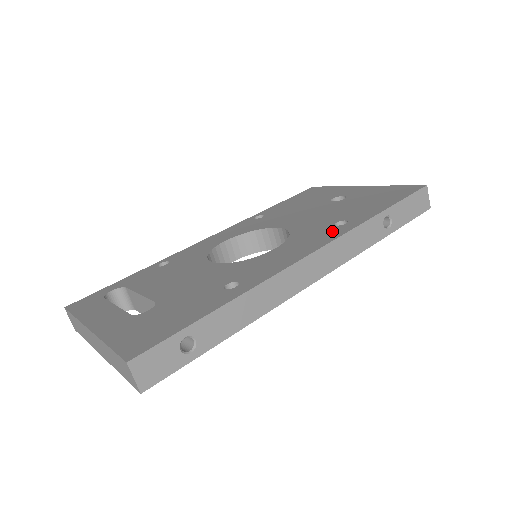
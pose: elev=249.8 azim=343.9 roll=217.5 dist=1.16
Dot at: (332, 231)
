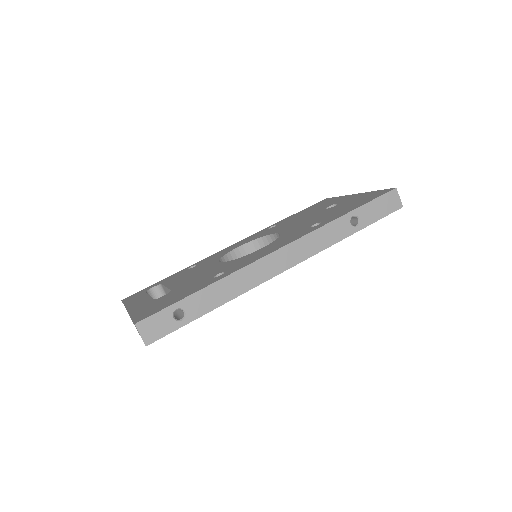
Dot at: (305, 231)
